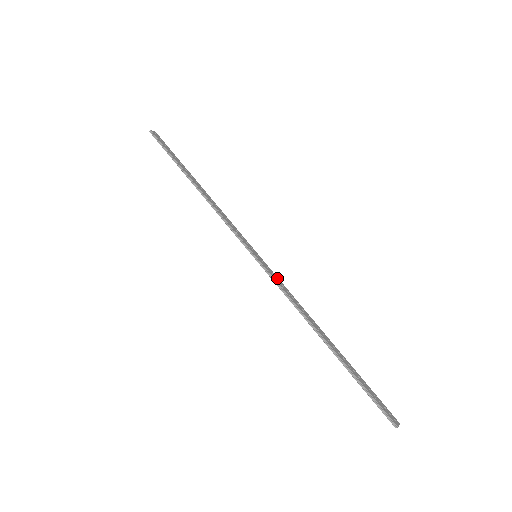
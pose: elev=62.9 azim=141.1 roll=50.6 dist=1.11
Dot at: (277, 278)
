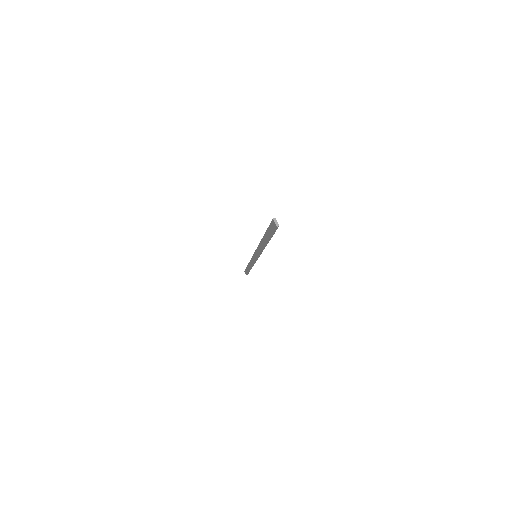
Dot at: (260, 254)
